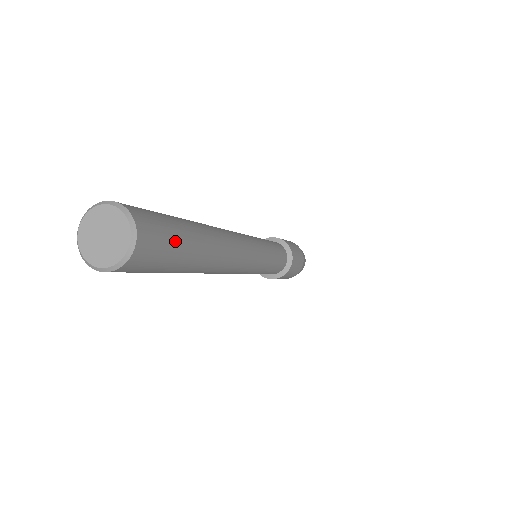
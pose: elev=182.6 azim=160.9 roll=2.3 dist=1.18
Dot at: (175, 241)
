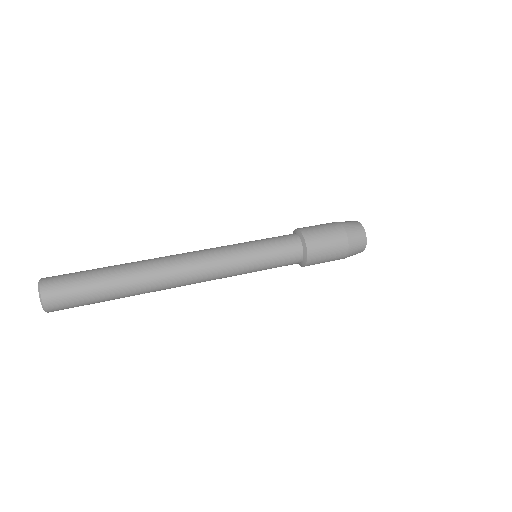
Dot at: (80, 282)
